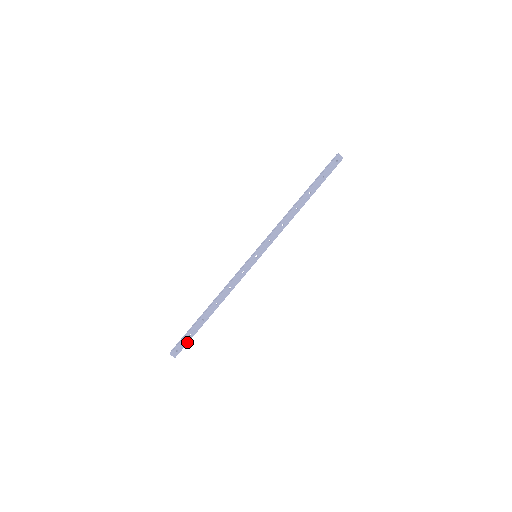
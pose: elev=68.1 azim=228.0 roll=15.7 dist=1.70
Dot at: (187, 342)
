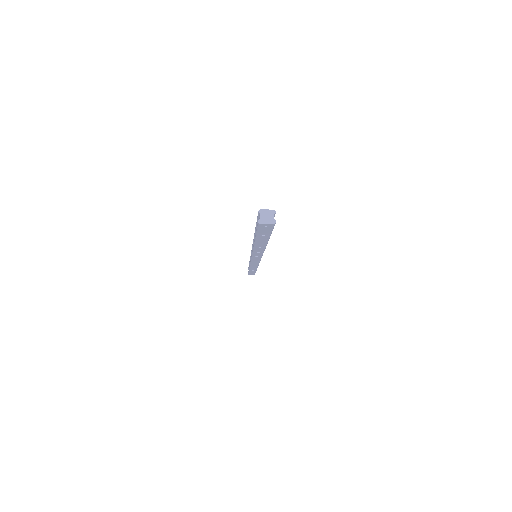
Dot at: (254, 273)
